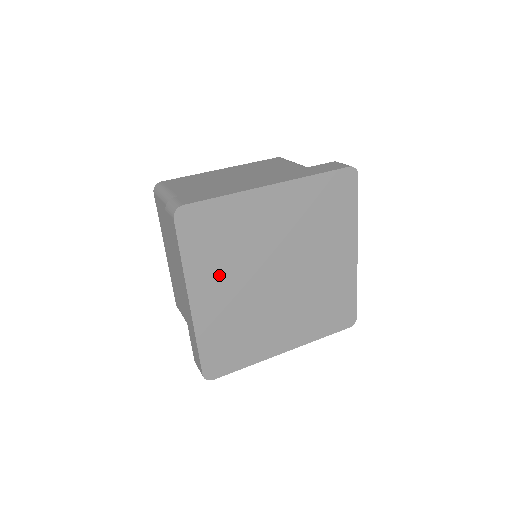
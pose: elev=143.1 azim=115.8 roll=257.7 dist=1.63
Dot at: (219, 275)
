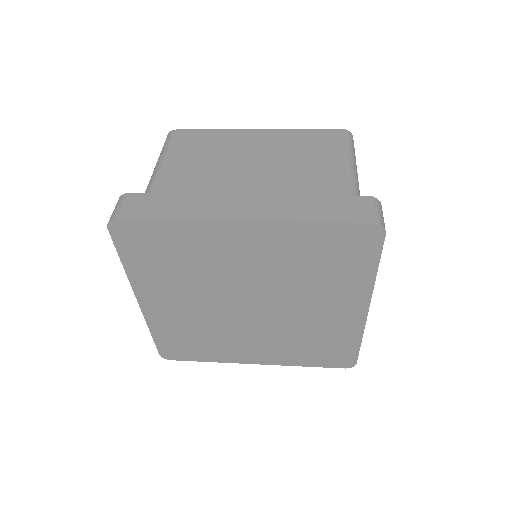
Dot at: (171, 288)
